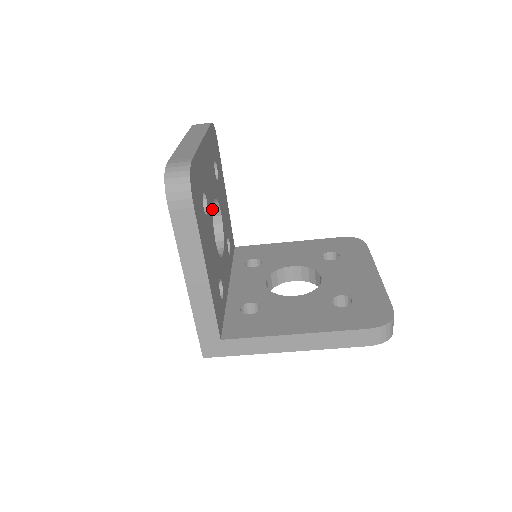
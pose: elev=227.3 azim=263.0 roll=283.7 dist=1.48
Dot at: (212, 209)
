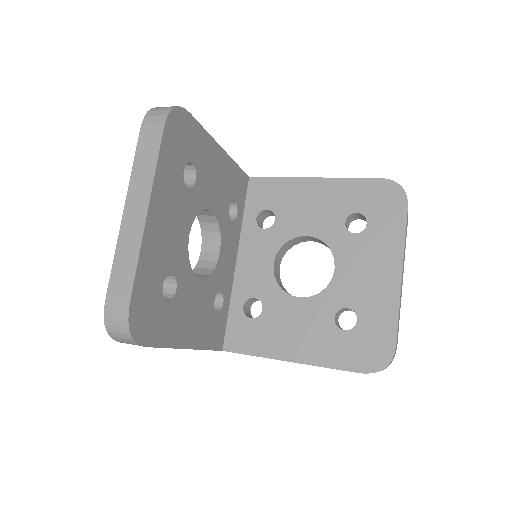
Dot at: (187, 255)
